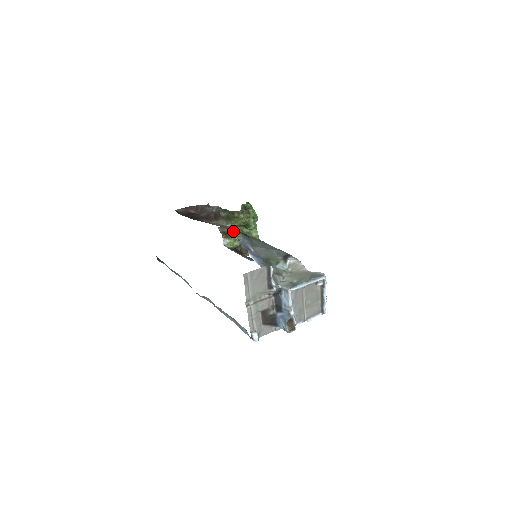
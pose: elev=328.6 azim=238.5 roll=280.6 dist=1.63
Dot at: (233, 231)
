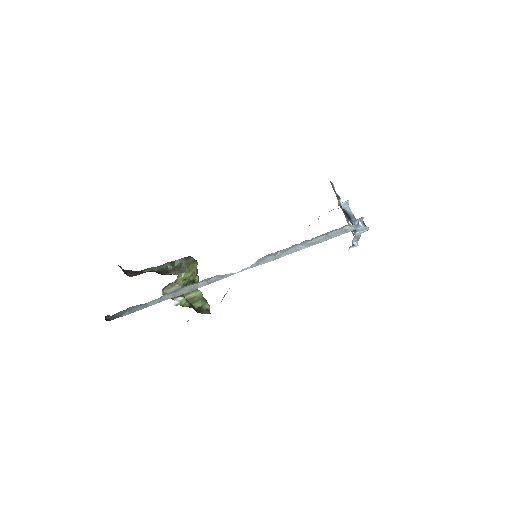
Dot at: occluded
